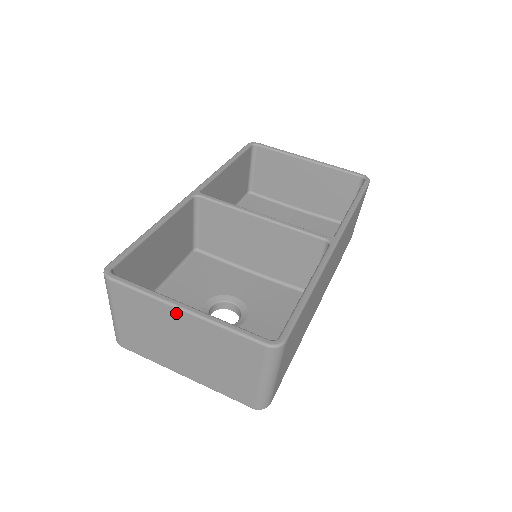
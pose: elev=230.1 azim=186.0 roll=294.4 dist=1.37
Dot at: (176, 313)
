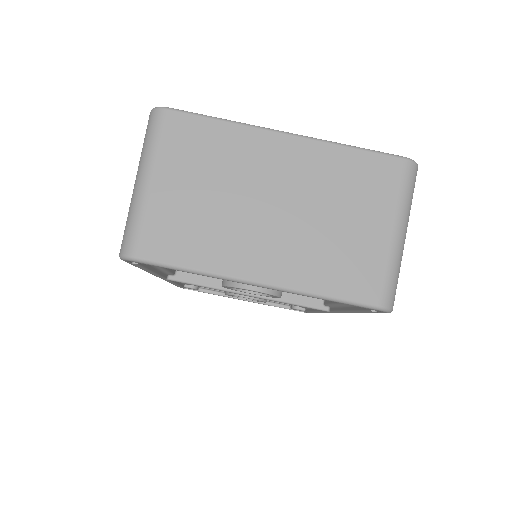
Dot at: (274, 141)
